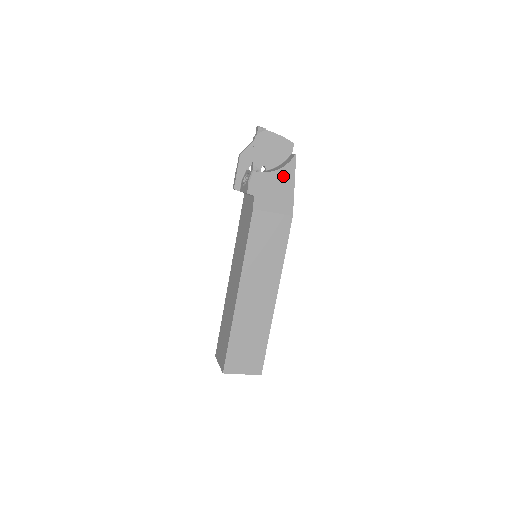
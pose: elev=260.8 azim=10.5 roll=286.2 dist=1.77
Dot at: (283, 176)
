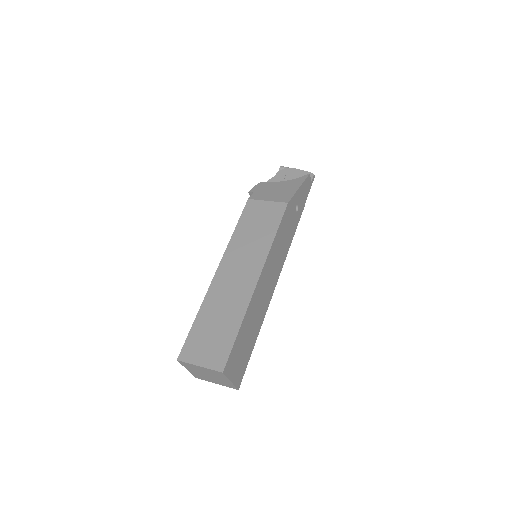
Dot at: (290, 184)
